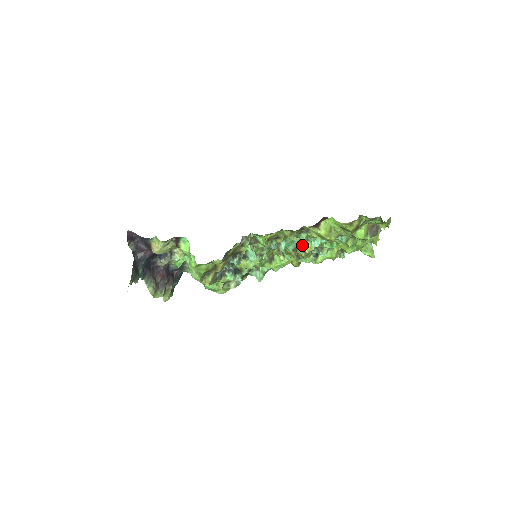
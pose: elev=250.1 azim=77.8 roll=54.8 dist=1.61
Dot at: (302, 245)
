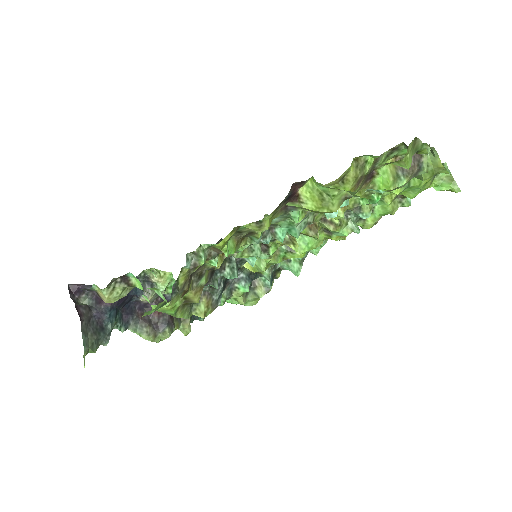
Dot at: (323, 215)
